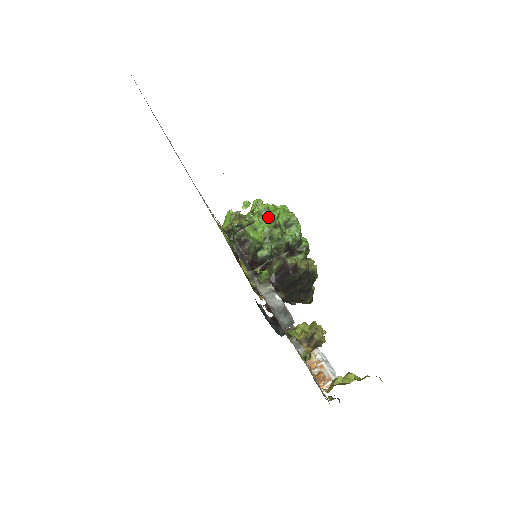
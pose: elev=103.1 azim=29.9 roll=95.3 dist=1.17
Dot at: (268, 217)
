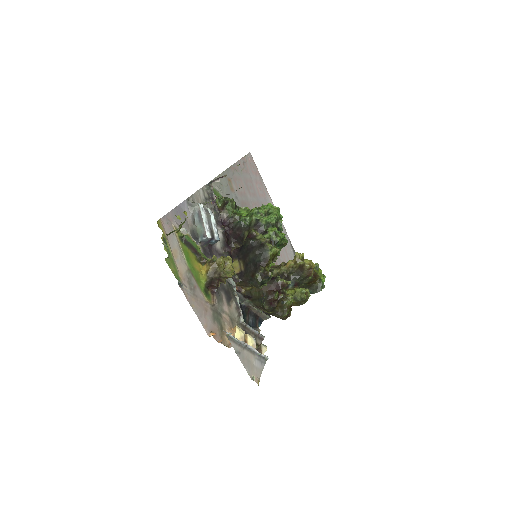
Dot at: occluded
